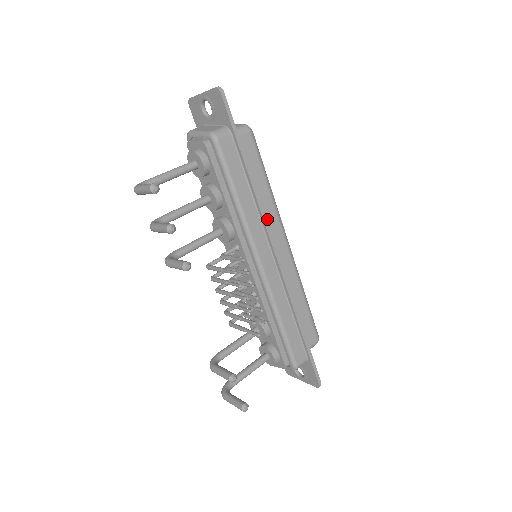
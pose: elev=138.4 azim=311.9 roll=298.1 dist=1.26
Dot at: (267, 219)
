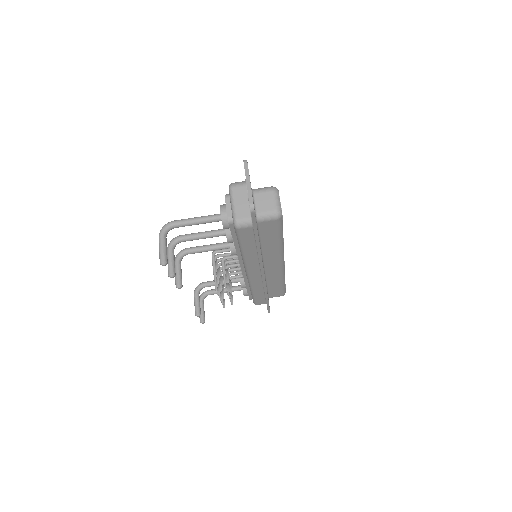
Dot at: (269, 255)
